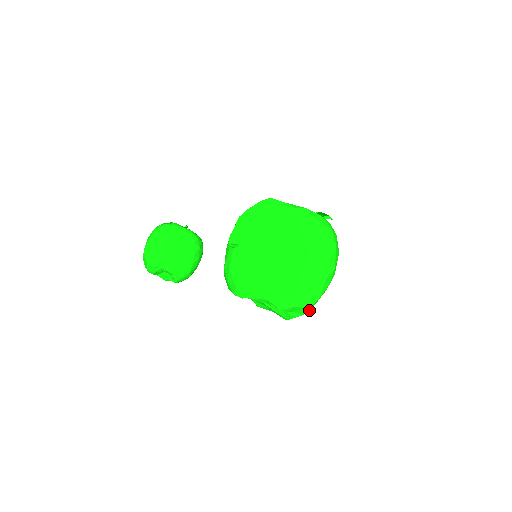
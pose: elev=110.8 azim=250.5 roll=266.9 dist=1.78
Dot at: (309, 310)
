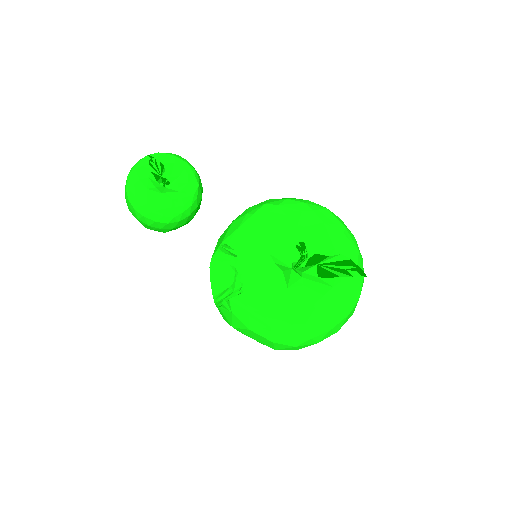
Dot at: occluded
